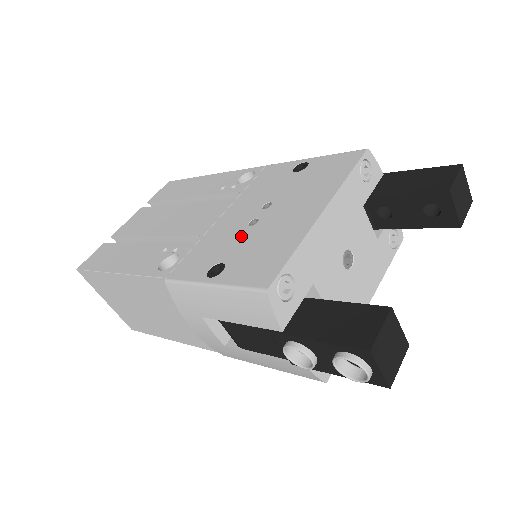
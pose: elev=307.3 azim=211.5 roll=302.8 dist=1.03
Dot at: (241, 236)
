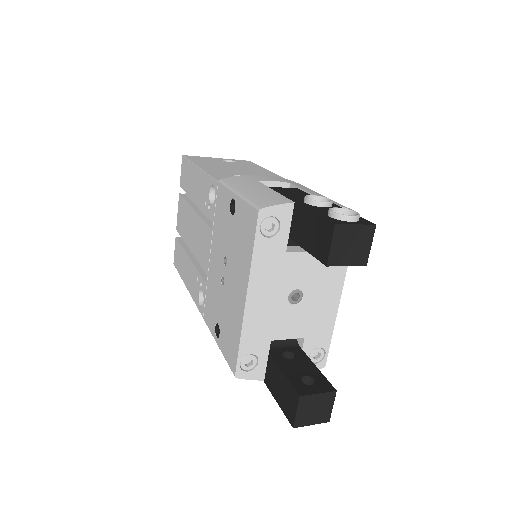
Dot at: (220, 297)
